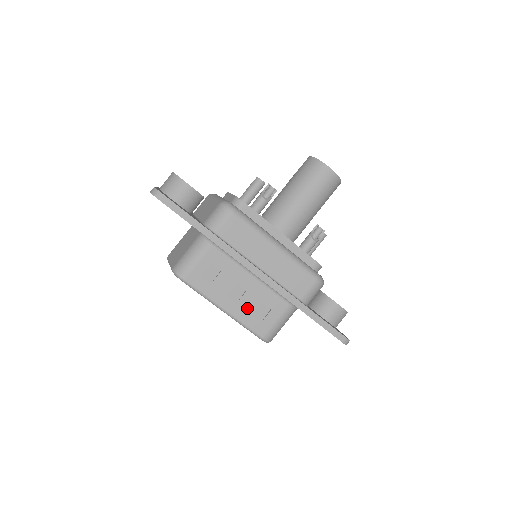
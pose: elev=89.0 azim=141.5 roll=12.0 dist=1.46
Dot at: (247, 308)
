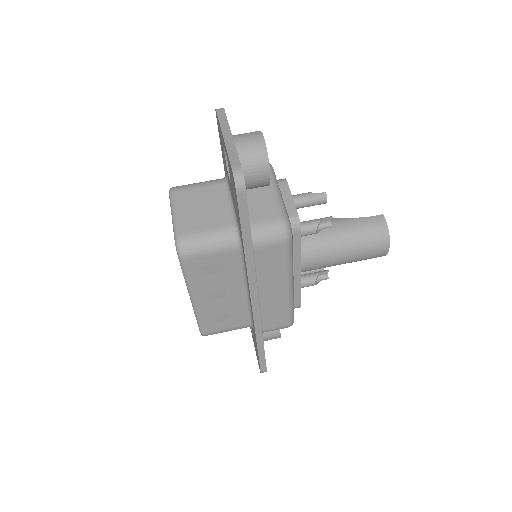
Dot at: (214, 310)
